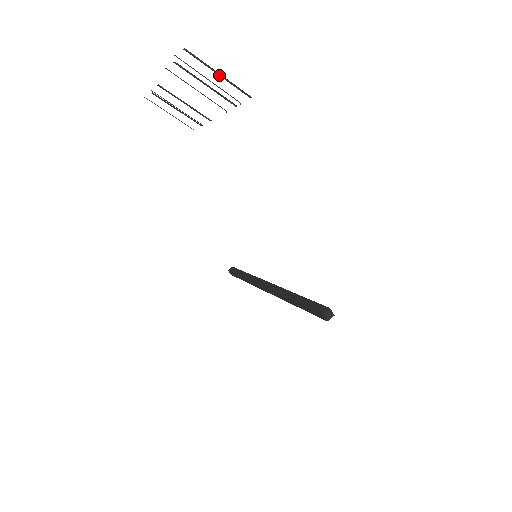
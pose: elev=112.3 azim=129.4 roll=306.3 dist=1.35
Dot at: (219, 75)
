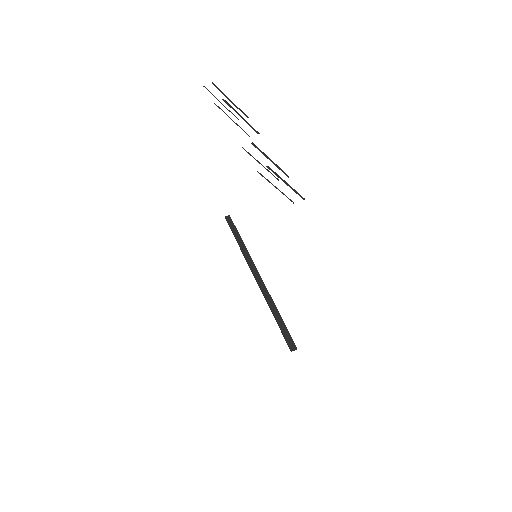
Dot at: (287, 184)
